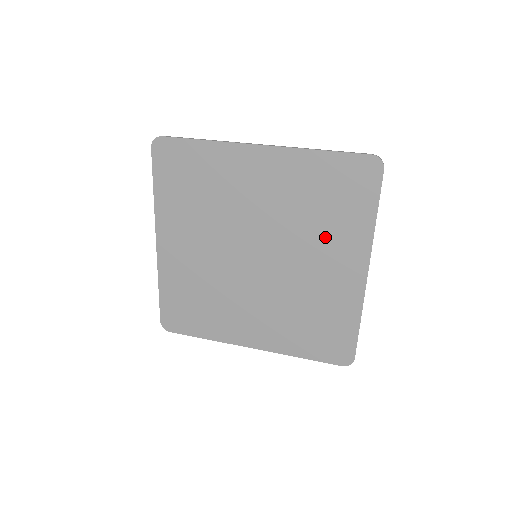
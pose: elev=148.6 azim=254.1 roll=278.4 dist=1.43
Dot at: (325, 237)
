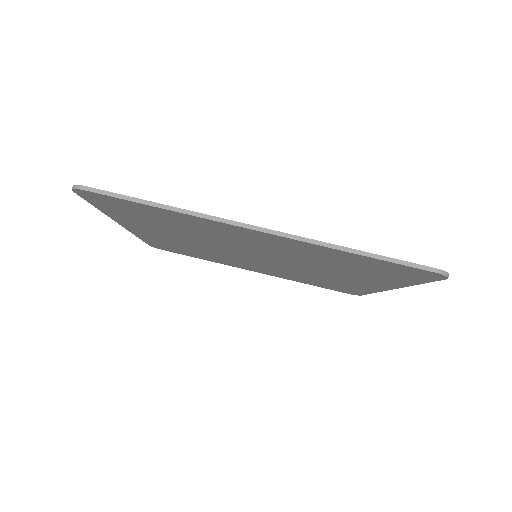
Dot at: (346, 273)
